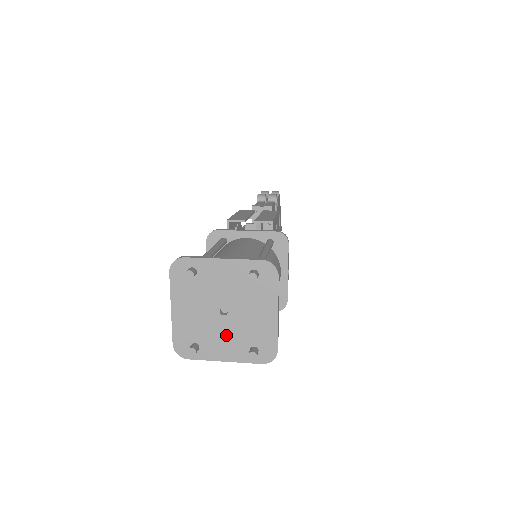
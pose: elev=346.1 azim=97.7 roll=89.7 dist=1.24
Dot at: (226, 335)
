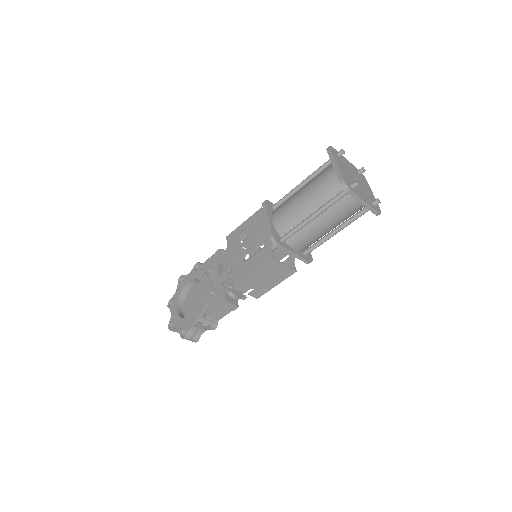
Dot at: (361, 190)
